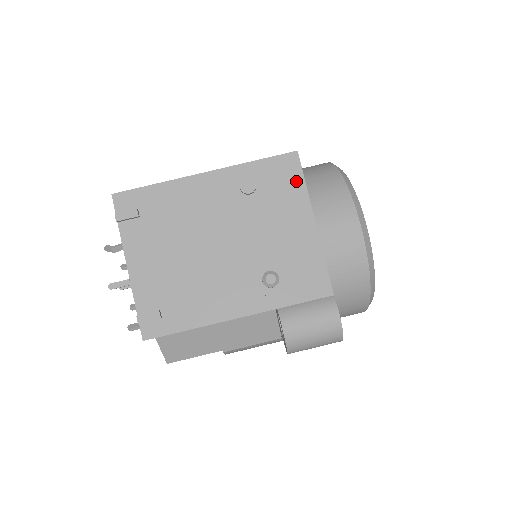
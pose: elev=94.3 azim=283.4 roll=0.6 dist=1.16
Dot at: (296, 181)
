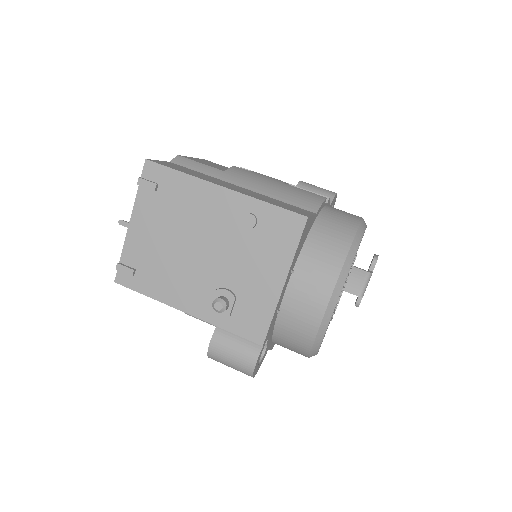
Dot at: (290, 242)
